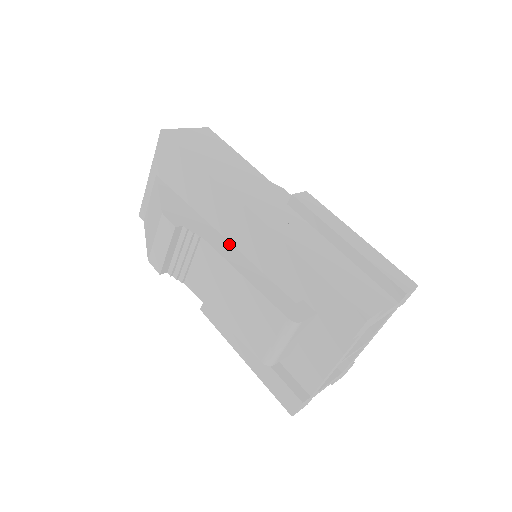
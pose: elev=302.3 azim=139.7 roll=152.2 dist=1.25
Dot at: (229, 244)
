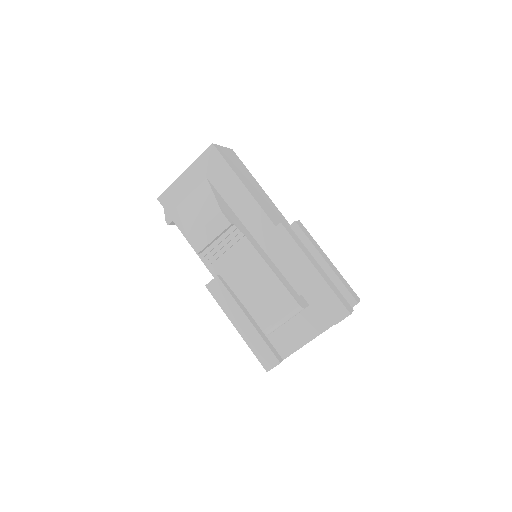
Dot at: (259, 245)
